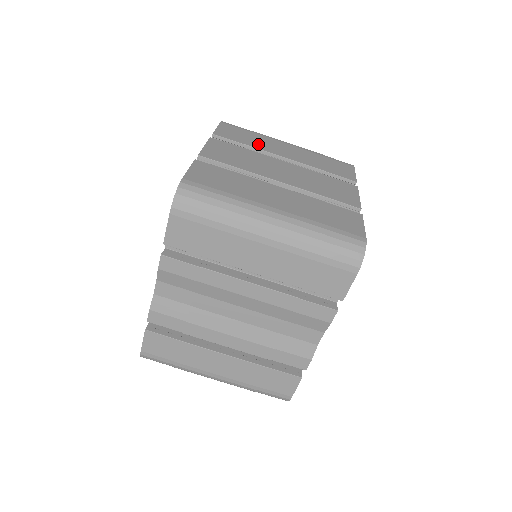
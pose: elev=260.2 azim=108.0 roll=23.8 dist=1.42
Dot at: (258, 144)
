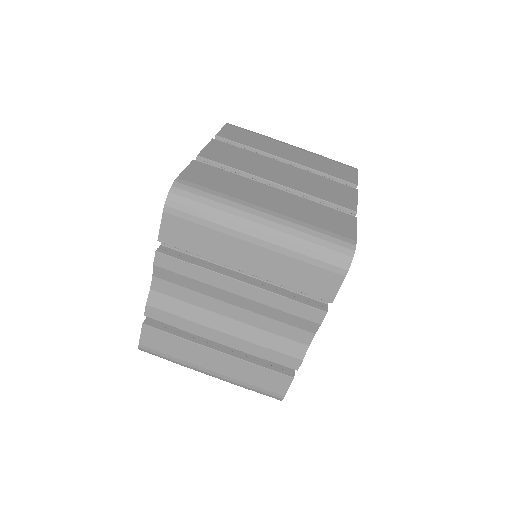
Dot at: (260, 146)
